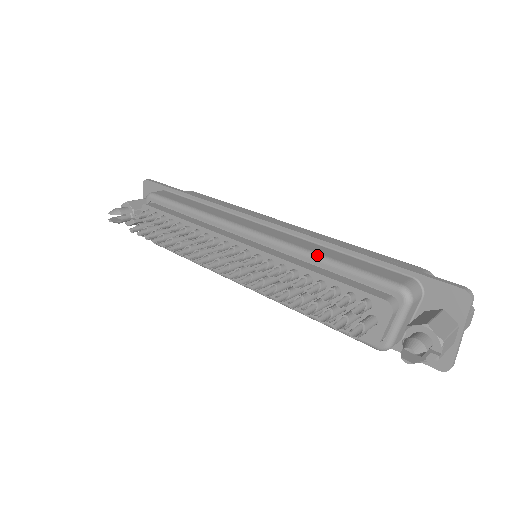
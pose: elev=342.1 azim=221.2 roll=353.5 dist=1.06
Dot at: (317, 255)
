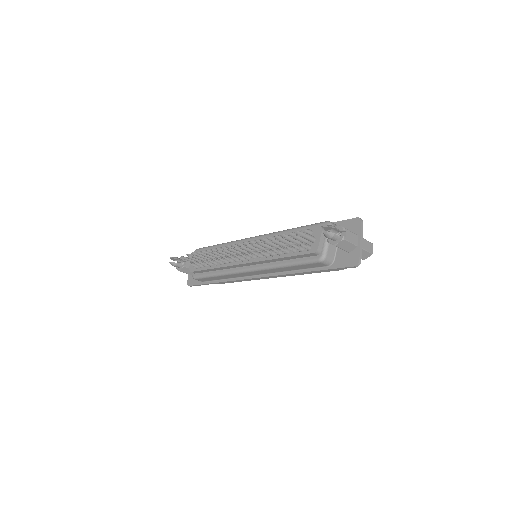
Dot at: (287, 229)
